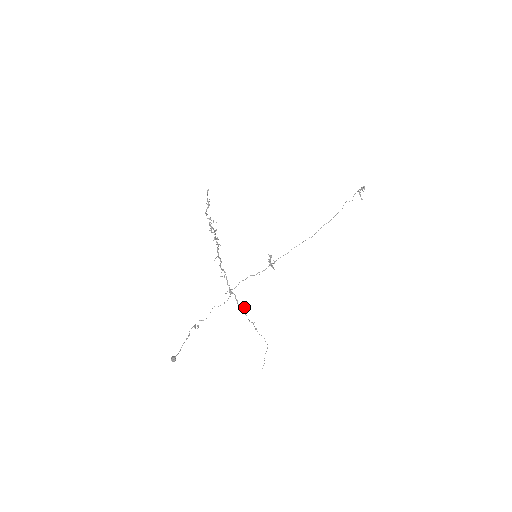
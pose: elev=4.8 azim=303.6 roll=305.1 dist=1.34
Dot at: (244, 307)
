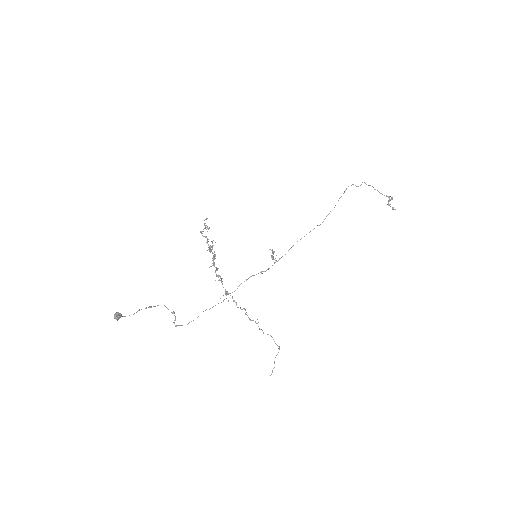
Dot at: (244, 308)
